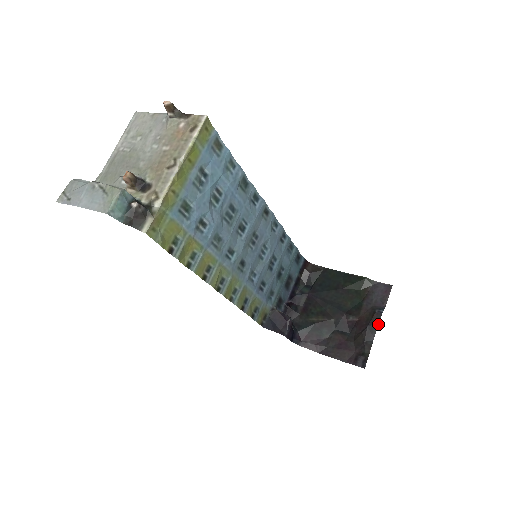
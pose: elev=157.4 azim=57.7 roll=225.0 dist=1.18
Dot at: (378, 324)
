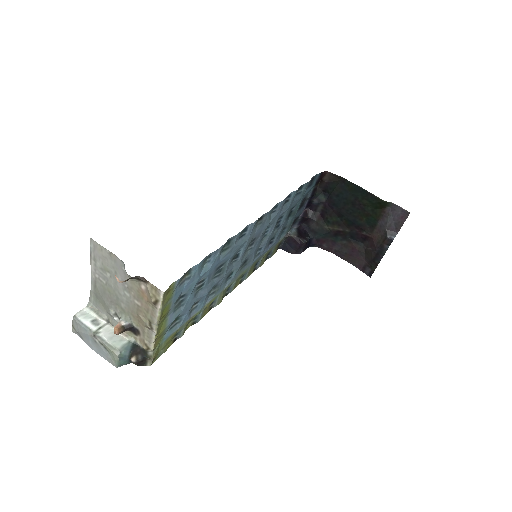
Dot at: (387, 249)
